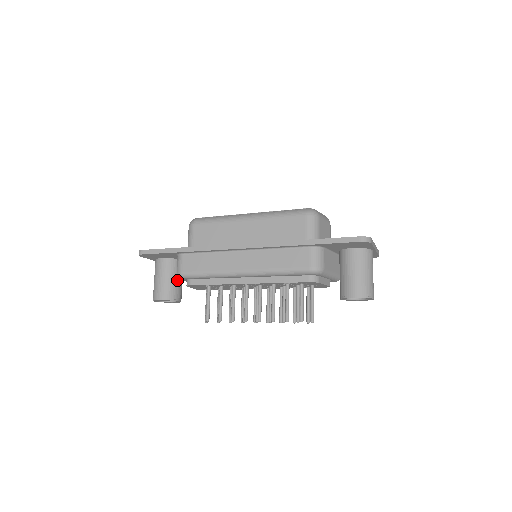
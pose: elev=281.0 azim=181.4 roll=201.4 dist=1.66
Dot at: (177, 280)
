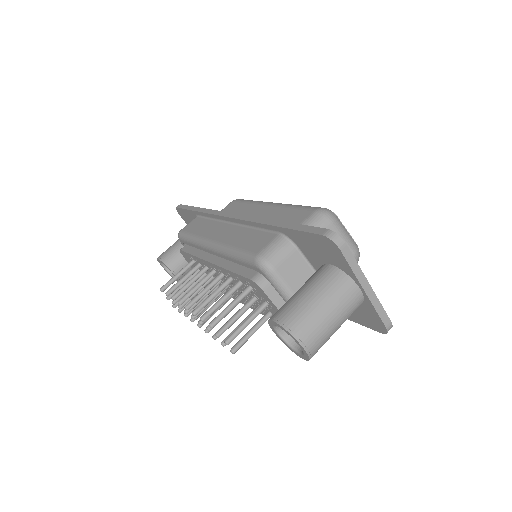
Dot at: occluded
